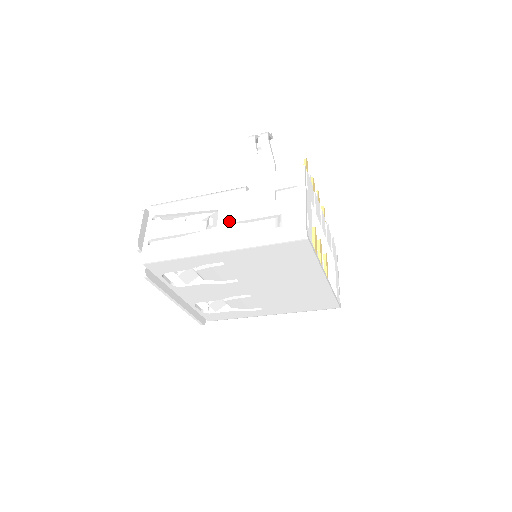
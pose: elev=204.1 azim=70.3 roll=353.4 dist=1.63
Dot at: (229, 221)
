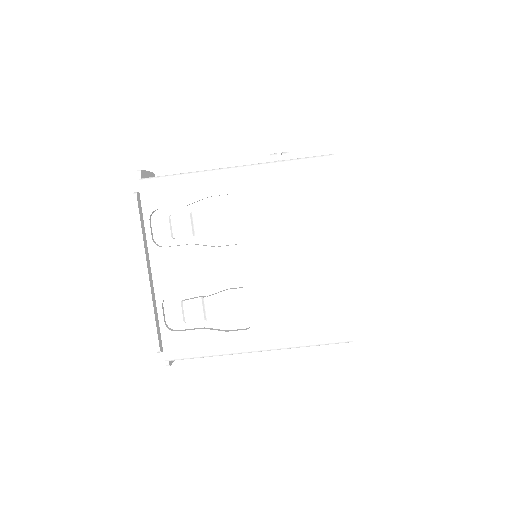
Dot at: occluded
